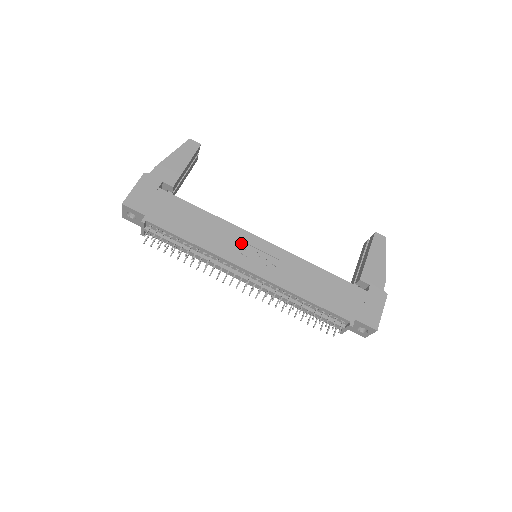
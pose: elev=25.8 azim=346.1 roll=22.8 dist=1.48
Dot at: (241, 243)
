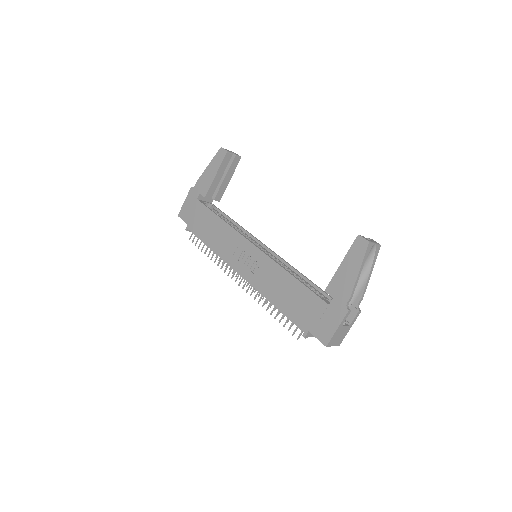
Dot at: (238, 247)
